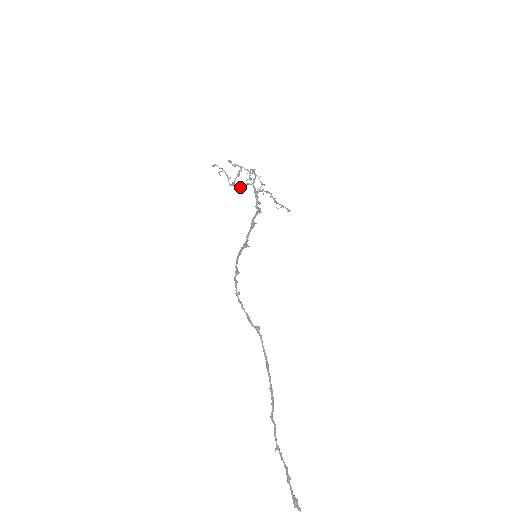
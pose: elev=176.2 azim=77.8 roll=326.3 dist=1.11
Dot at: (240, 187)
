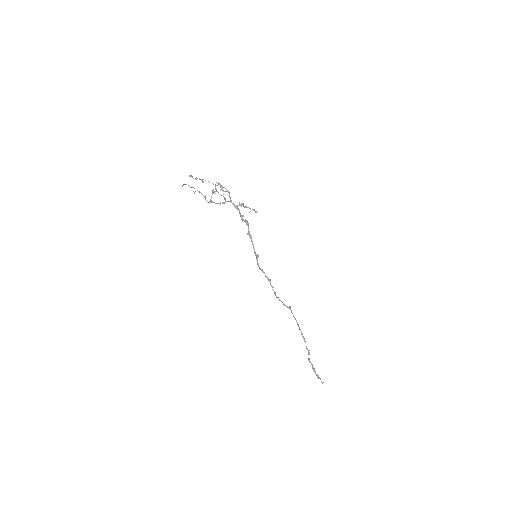
Dot at: (220, 204)
